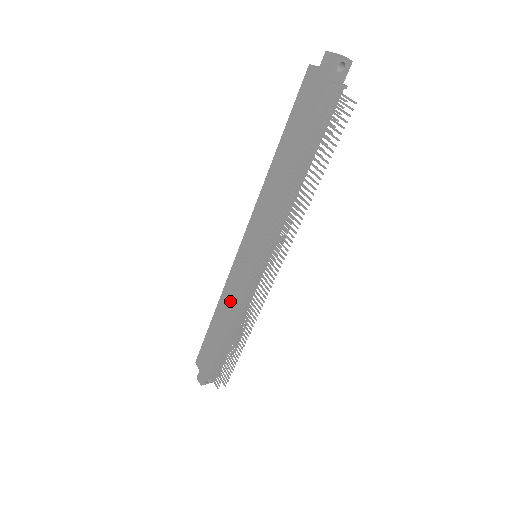
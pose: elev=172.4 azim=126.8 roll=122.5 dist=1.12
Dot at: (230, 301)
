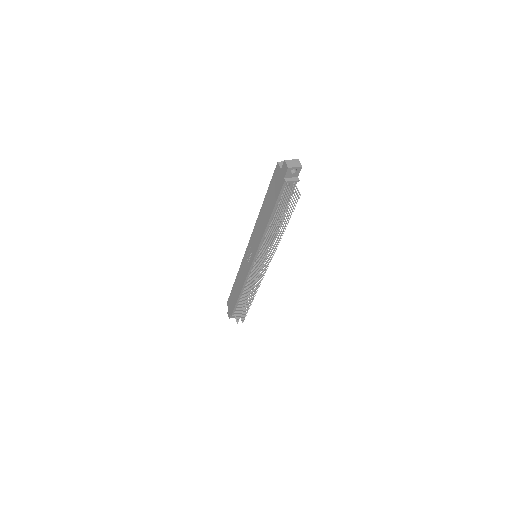
Dot at: (242, 277)
